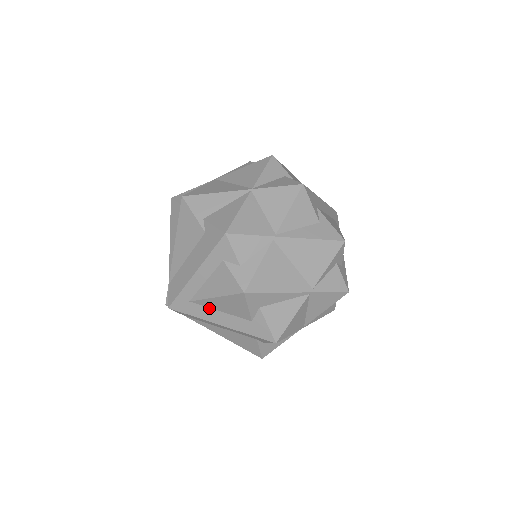
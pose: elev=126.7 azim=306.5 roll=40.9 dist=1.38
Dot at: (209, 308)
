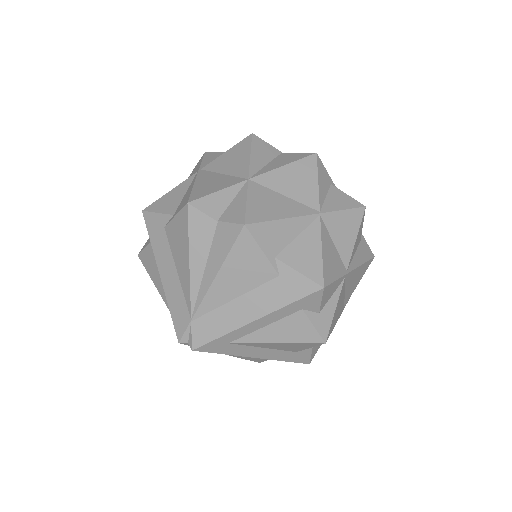
Dot at: (252, 346)
